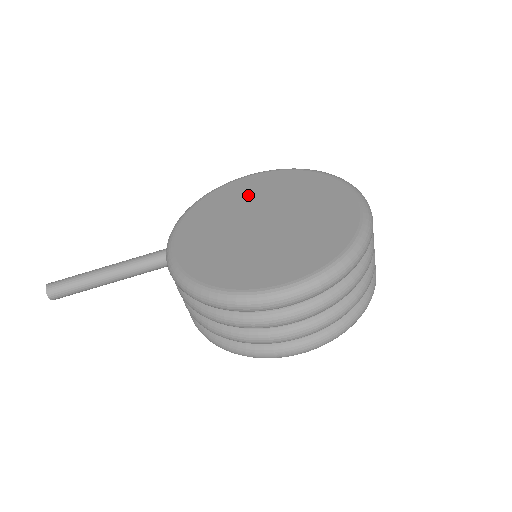
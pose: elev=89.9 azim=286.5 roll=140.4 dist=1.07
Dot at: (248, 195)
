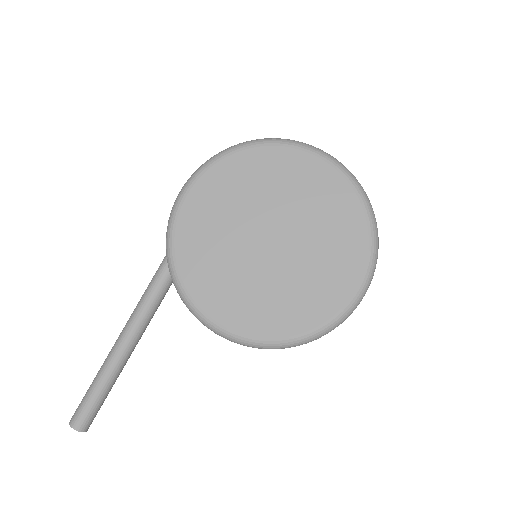
Dot at: (218, 219)
